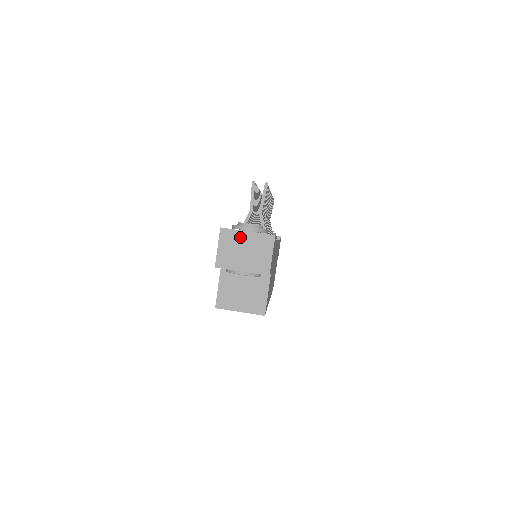
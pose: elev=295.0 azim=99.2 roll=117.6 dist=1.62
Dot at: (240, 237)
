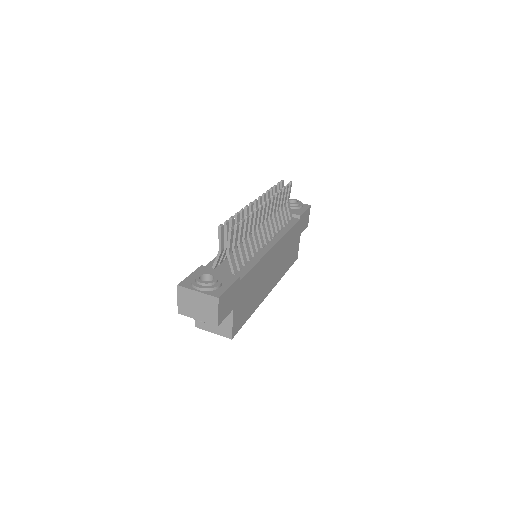
Dot at: (192, 295)
